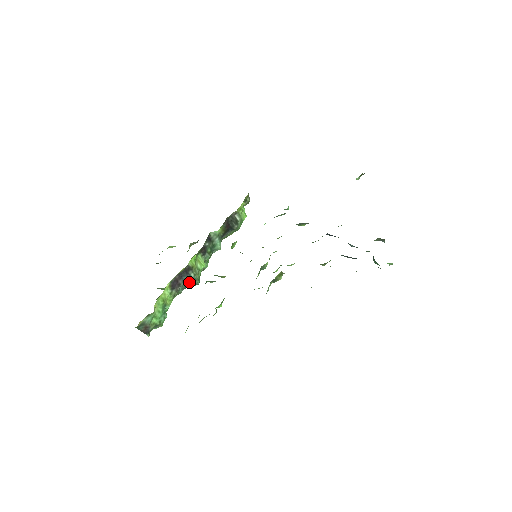
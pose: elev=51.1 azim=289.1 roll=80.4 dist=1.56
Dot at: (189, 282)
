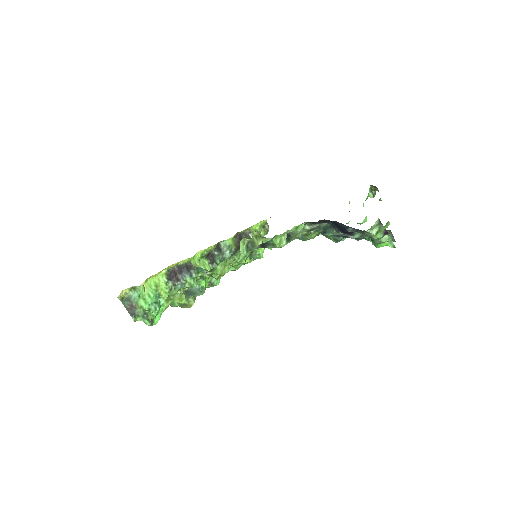
Dot at: occluded
